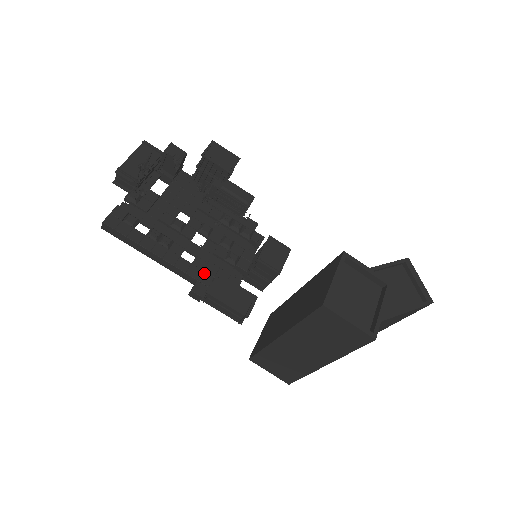
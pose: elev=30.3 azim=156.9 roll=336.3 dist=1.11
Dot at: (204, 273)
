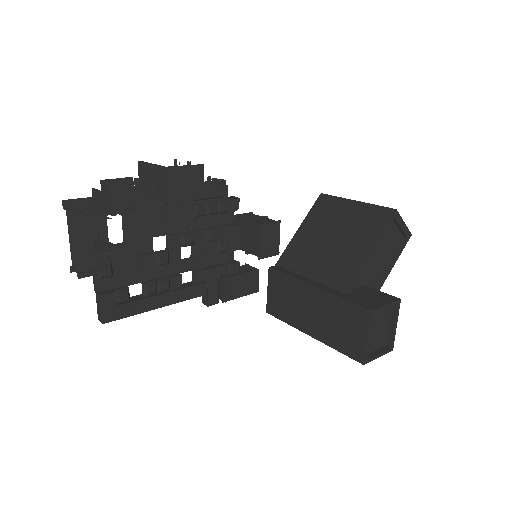
Dot at: (209, 284)
